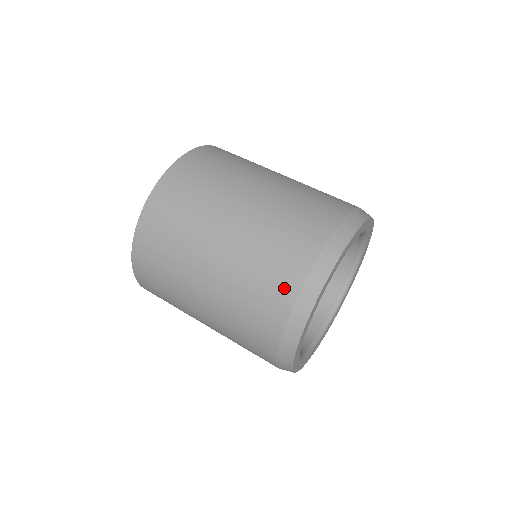
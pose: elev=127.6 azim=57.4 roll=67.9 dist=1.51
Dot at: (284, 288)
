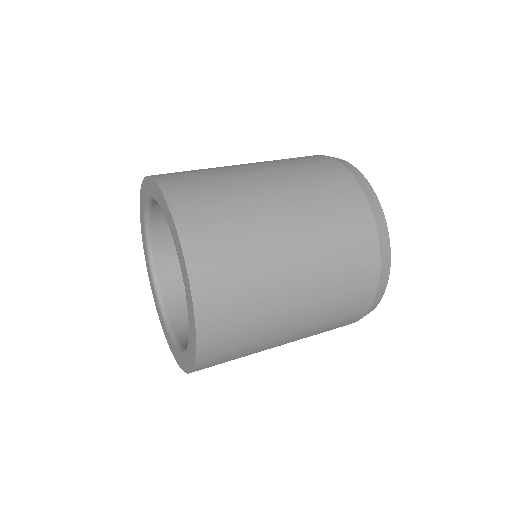
Dot at: (350, 192)
